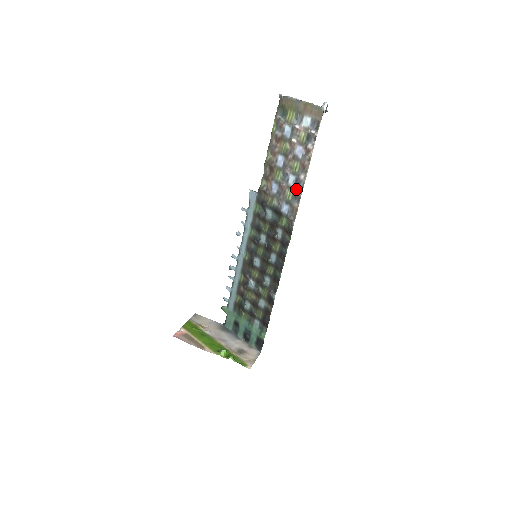
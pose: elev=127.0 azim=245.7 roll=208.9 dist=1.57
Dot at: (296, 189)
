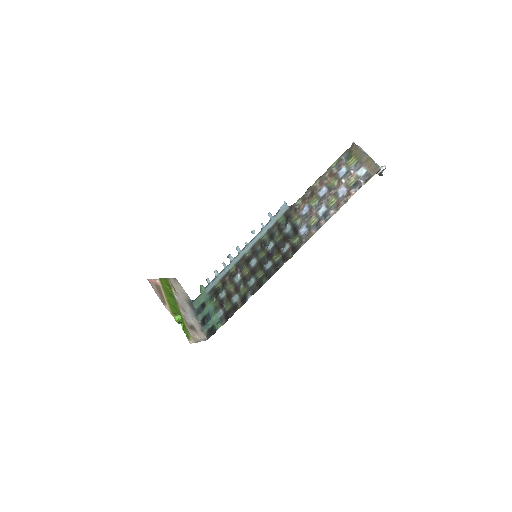
Dot at: (321, 219)
